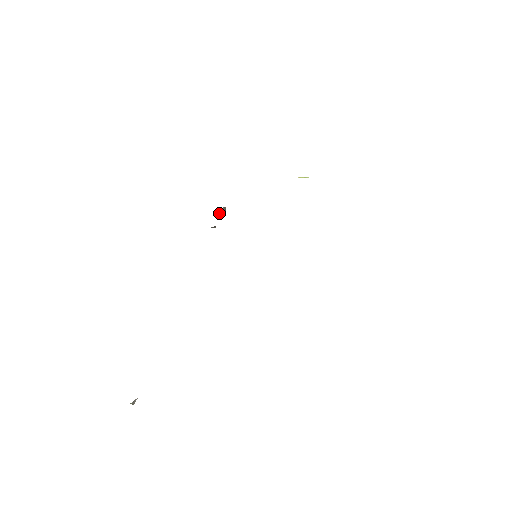
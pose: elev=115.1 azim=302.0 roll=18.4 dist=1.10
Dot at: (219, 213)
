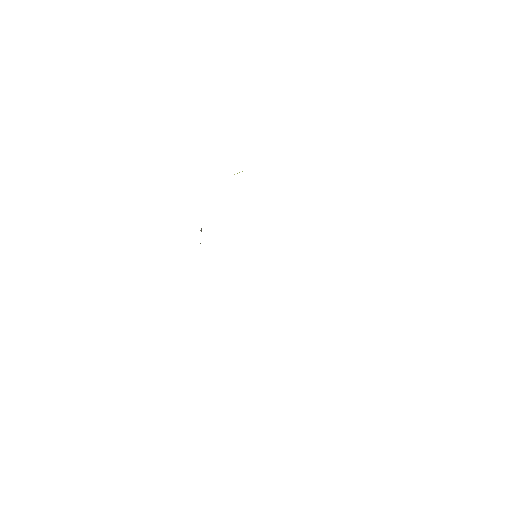
Dot at: occluded
